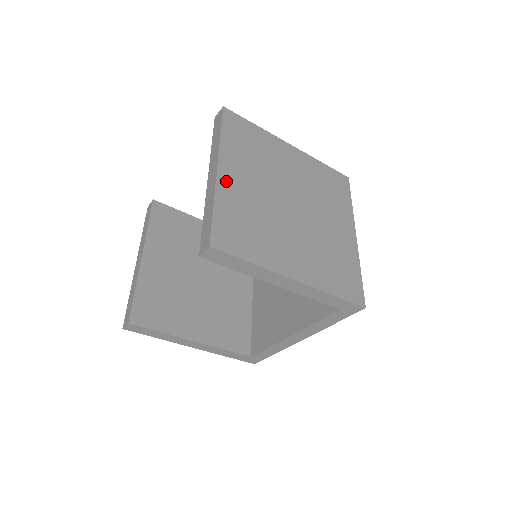
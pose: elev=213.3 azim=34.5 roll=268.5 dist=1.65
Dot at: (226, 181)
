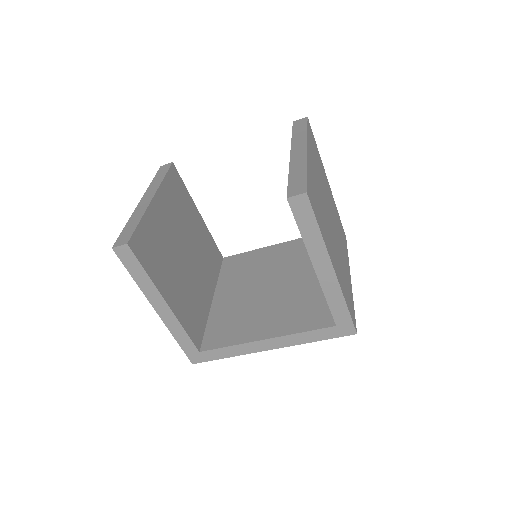
Dot at: (310, 162)
